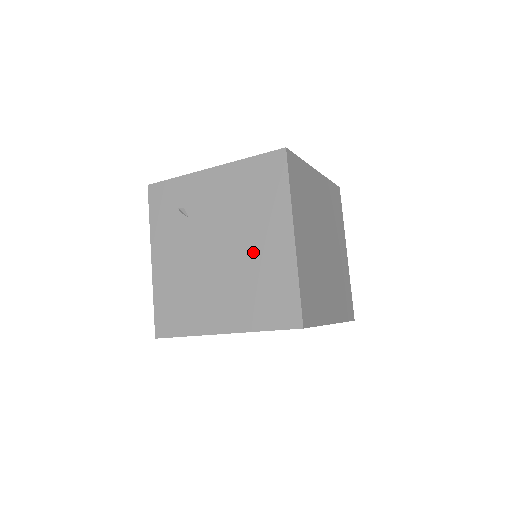
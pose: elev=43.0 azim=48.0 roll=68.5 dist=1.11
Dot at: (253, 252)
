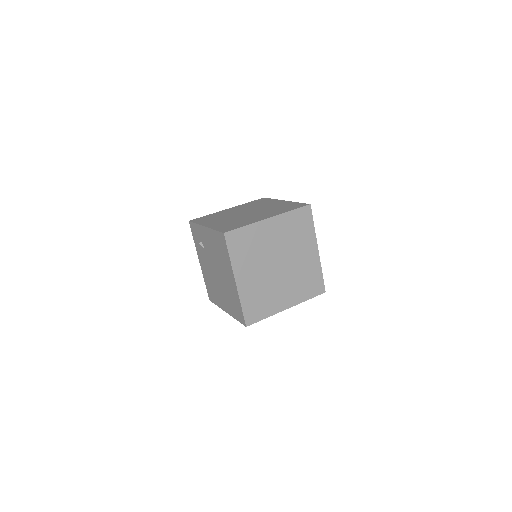
Dot at: (226, 281)
